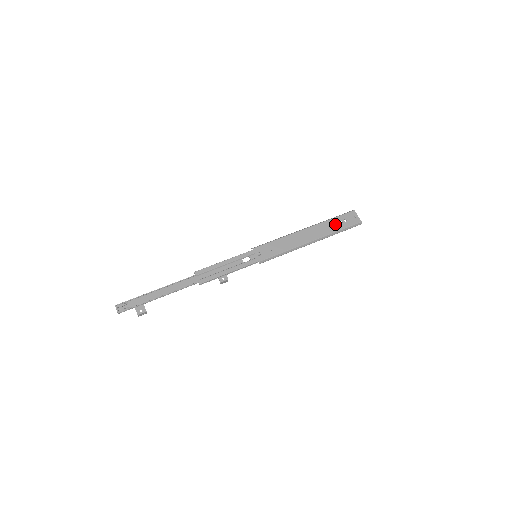
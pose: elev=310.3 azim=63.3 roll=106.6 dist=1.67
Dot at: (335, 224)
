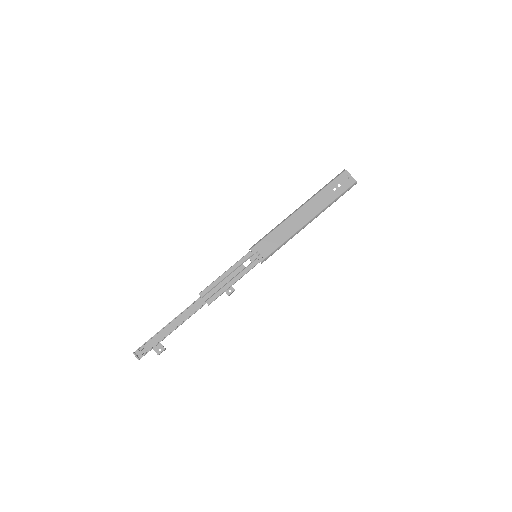
Dot at: (329, 193)
